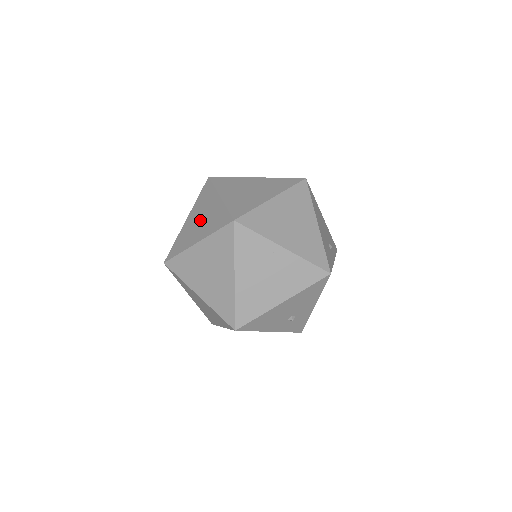
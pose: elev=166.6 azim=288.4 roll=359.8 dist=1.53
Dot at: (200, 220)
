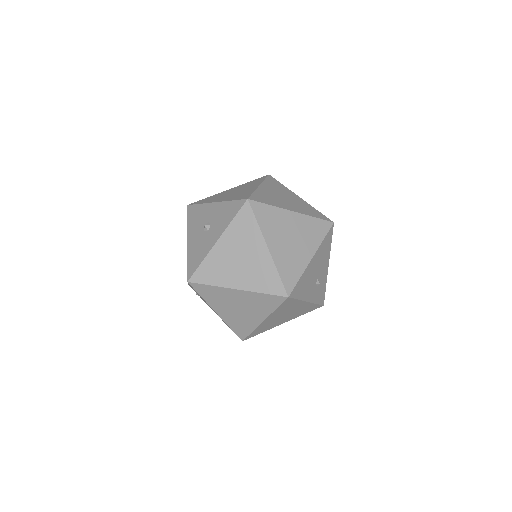
Dot at: (207, 227)
